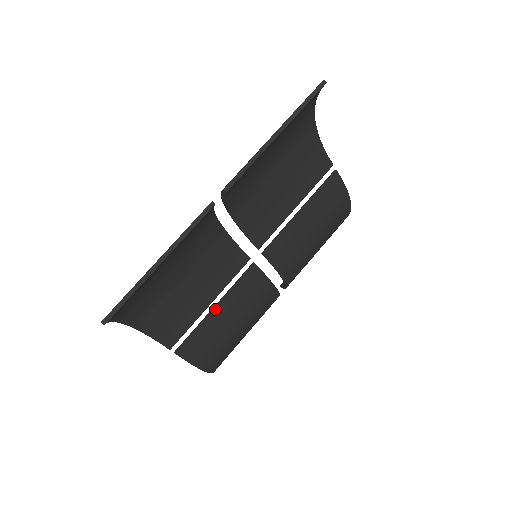
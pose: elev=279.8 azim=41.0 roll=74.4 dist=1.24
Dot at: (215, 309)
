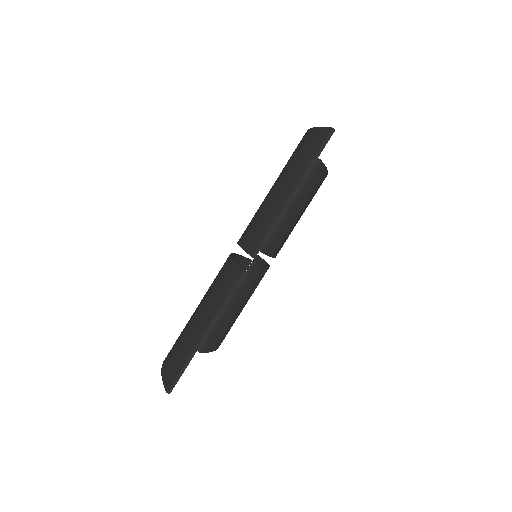
Dot at: (226, 309)
